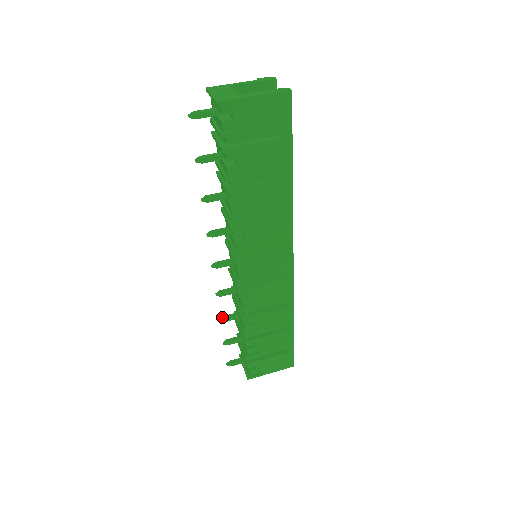
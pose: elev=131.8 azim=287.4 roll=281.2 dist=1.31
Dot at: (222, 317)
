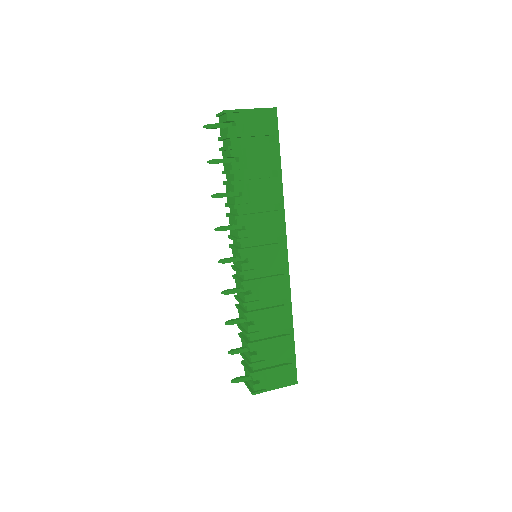
Dot at: (227, 321)
